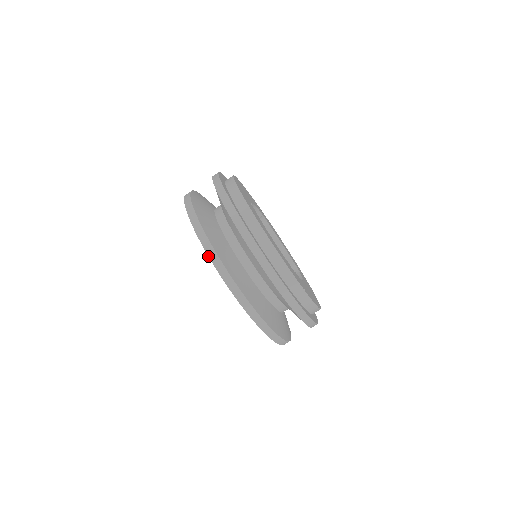
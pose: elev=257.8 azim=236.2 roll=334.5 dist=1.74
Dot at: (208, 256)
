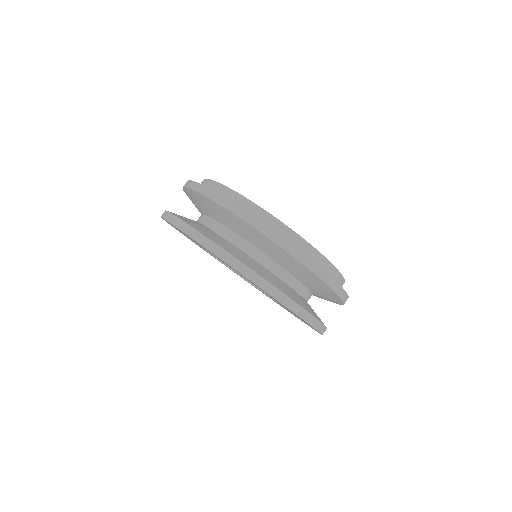
Dot at: occluded
